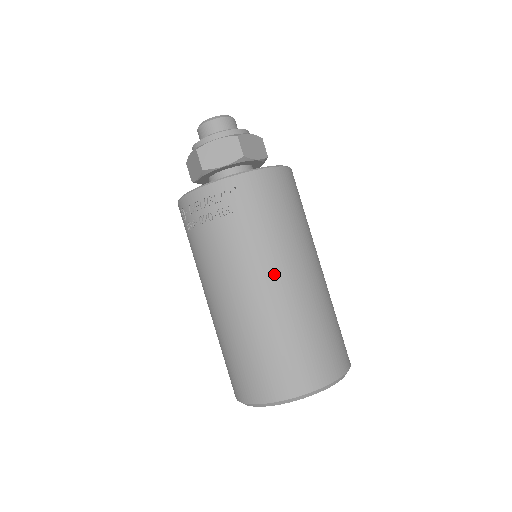
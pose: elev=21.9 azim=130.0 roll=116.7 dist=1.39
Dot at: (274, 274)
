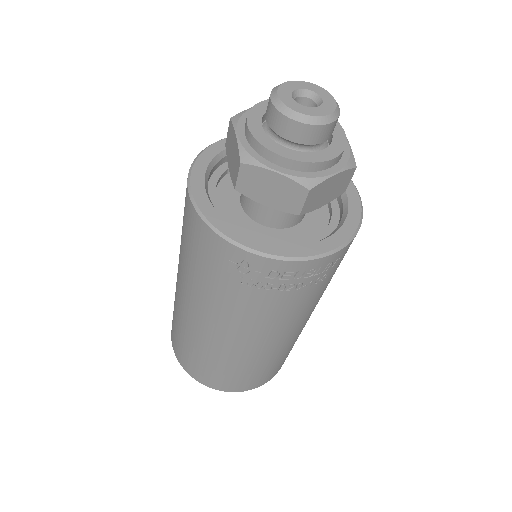
Dot at: occluded
